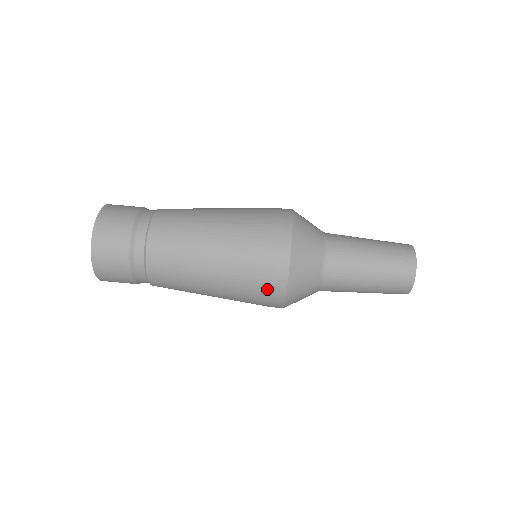
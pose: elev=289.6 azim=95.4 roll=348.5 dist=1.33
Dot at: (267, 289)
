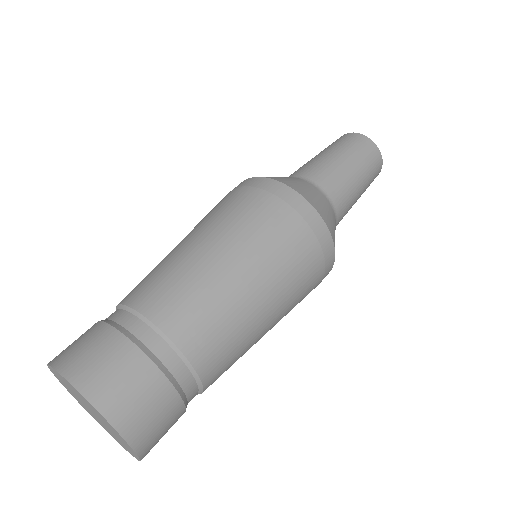
Dot at: (320, 278)
